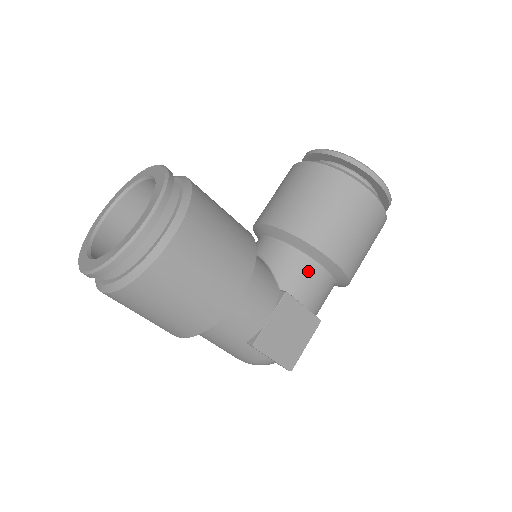
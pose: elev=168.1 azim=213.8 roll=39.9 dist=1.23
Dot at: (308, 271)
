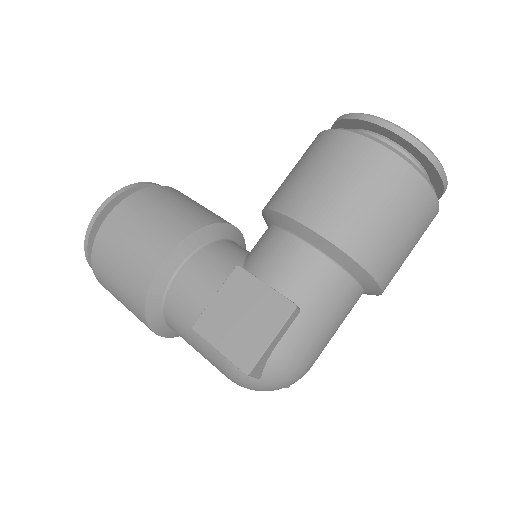
Dot at: (274, 242)
